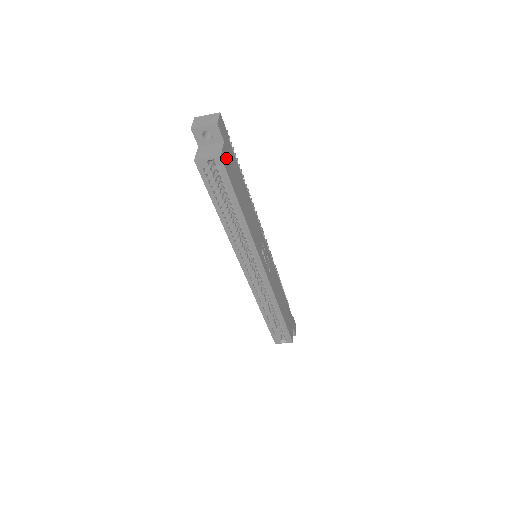
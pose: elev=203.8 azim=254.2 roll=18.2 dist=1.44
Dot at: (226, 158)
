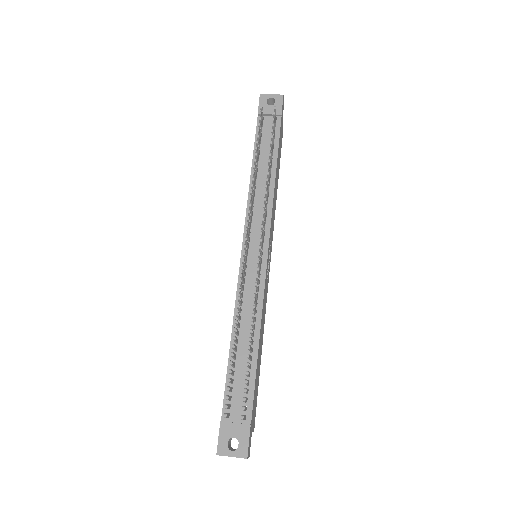
Dot at: (254, 419)
